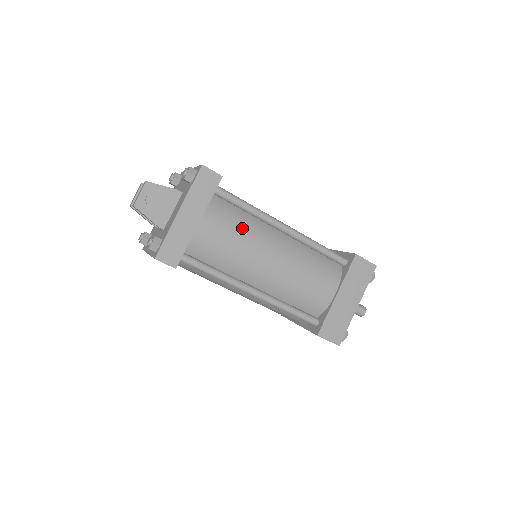
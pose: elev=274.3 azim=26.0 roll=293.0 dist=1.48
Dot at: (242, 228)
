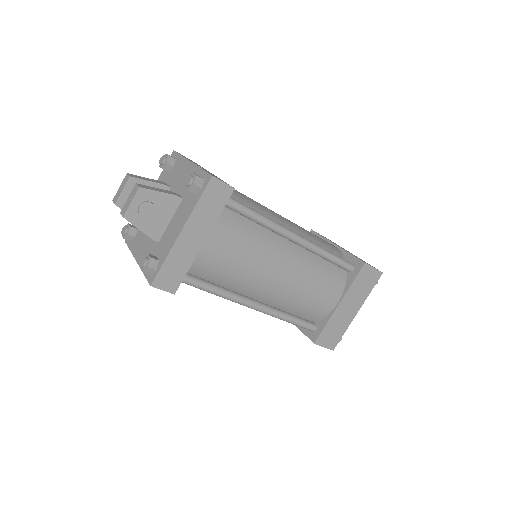
Dot at: (250, 243)
